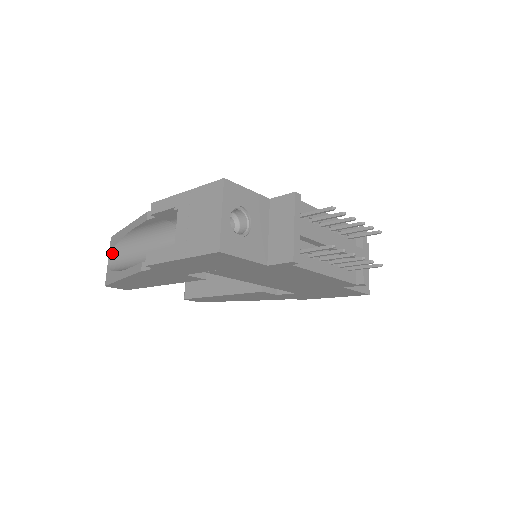
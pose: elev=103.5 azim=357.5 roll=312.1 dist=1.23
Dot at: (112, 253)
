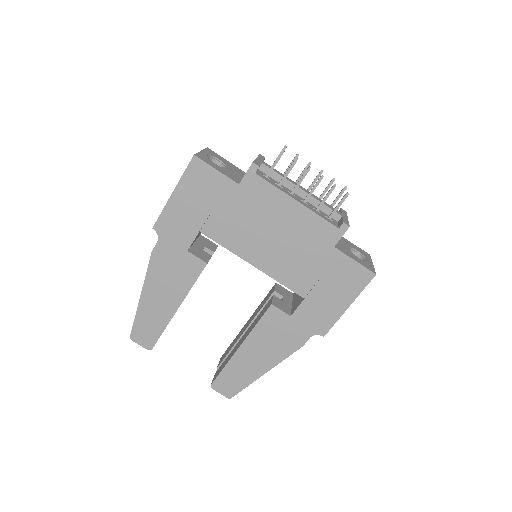
Dot at: occluded
